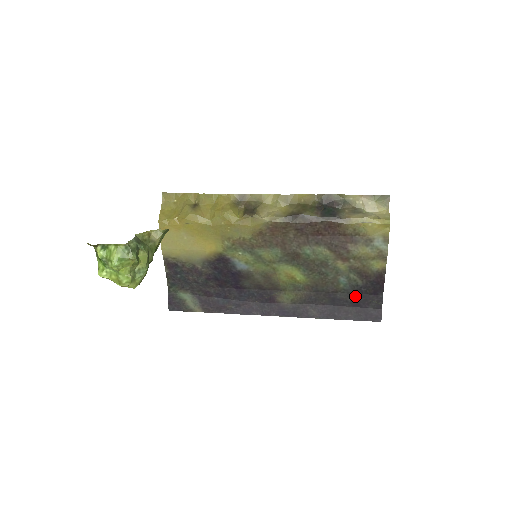
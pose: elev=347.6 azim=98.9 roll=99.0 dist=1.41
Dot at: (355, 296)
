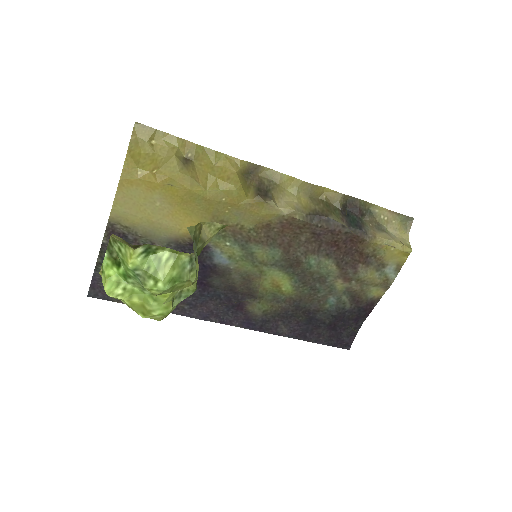
Dot at: (335, 319)
